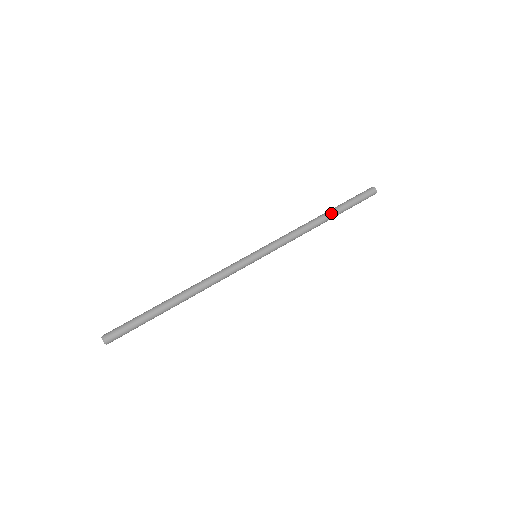
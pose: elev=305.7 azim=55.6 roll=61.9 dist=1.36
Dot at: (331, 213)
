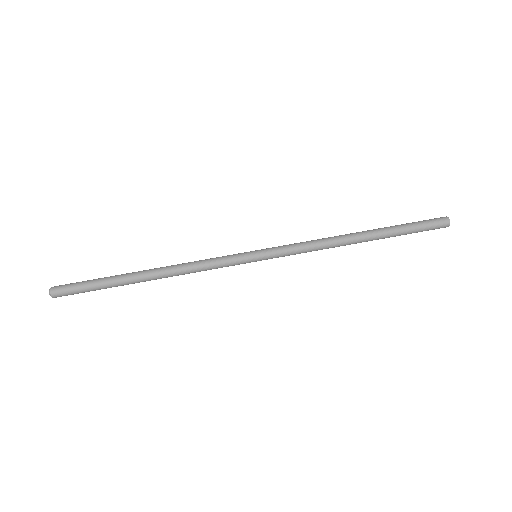
Dot at: (374, 239)
